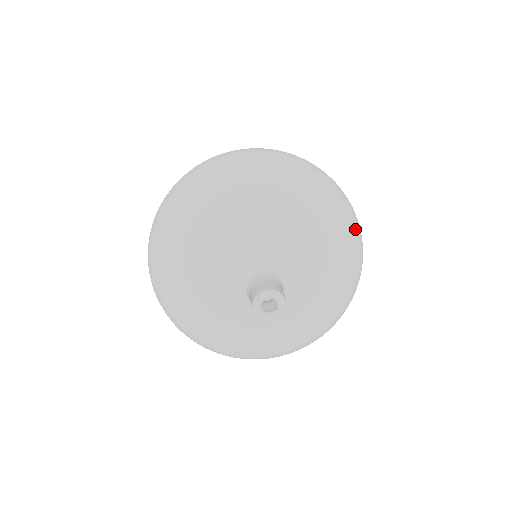
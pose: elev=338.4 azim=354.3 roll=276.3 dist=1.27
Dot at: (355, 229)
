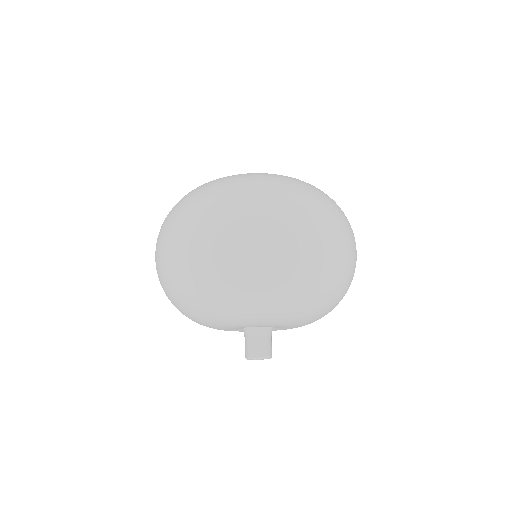
Dot at: (305, 276)
